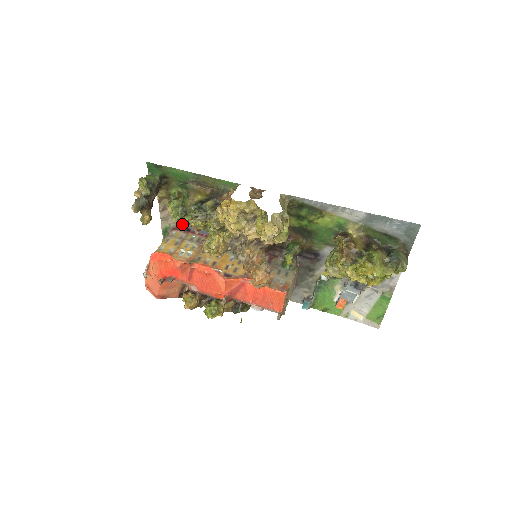
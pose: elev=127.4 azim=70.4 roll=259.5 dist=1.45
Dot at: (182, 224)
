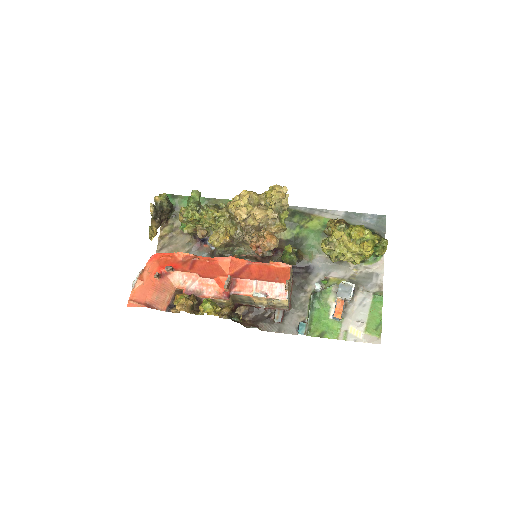
Dot at: occluded
